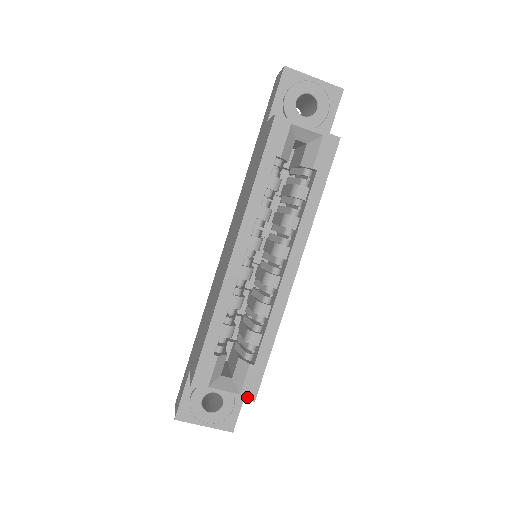
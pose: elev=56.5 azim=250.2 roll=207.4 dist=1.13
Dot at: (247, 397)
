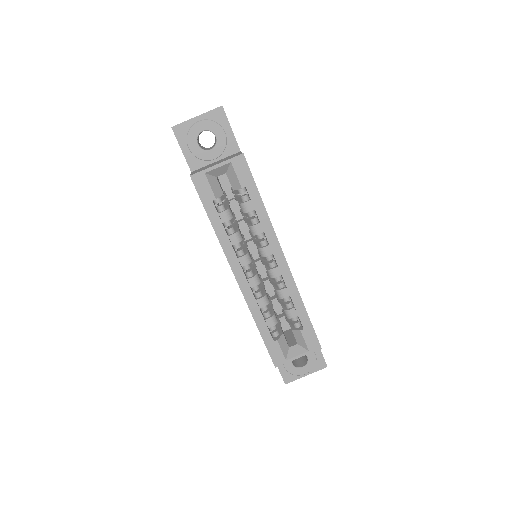
Dot at: (314, 349)
